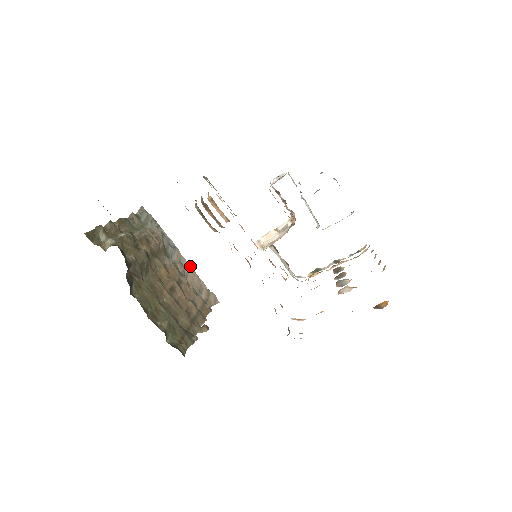
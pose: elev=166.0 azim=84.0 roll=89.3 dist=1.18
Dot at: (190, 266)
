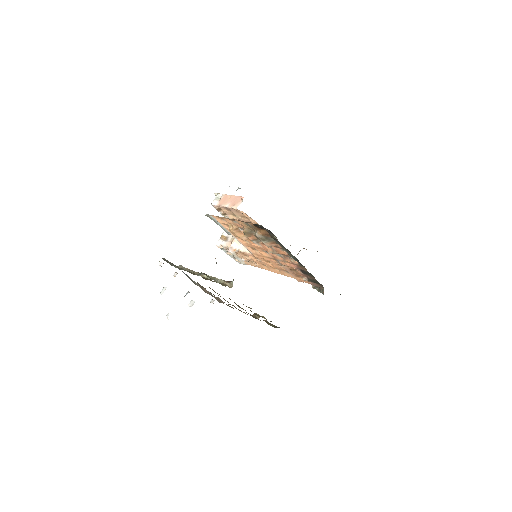
Dot at: (199, 285)
